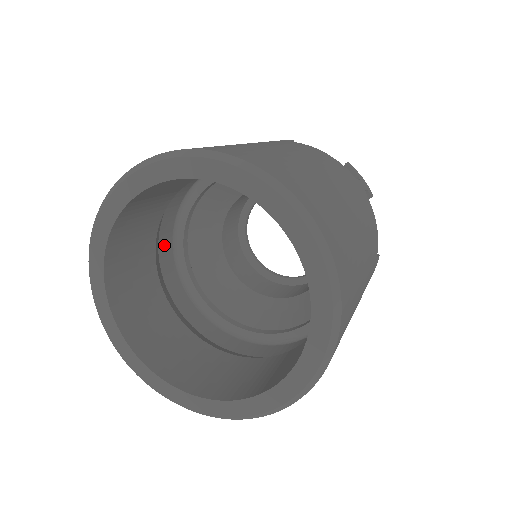
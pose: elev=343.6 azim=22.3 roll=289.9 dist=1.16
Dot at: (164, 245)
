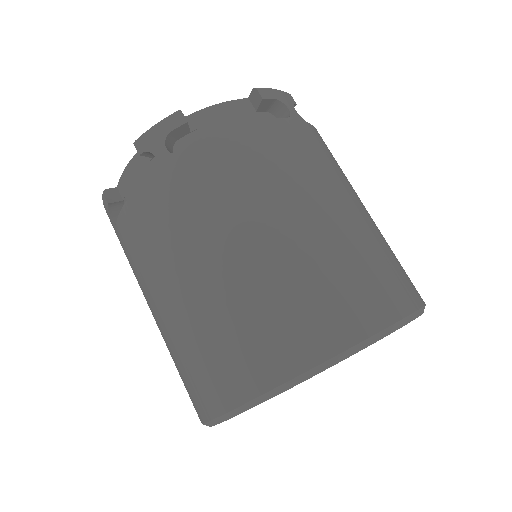
Dot at: occluded
